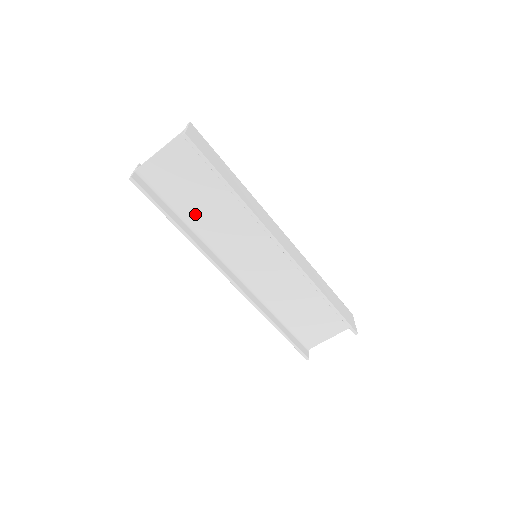
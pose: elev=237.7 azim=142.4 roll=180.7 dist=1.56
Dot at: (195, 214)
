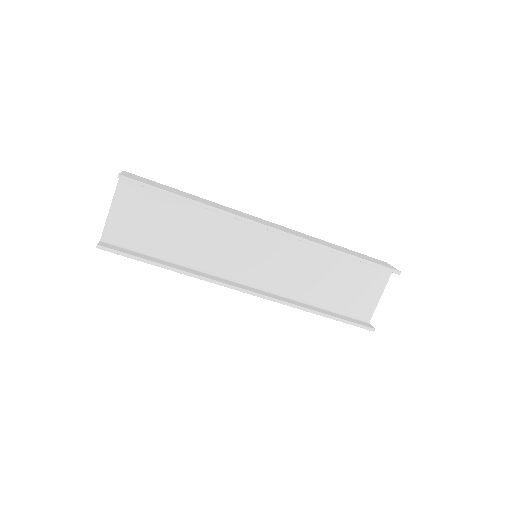
Dot at: (176, 249)
